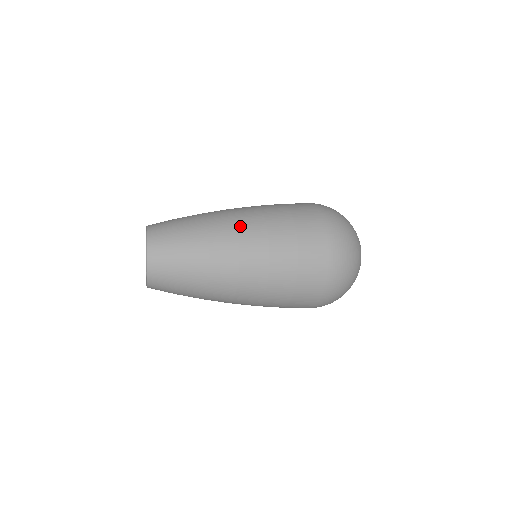
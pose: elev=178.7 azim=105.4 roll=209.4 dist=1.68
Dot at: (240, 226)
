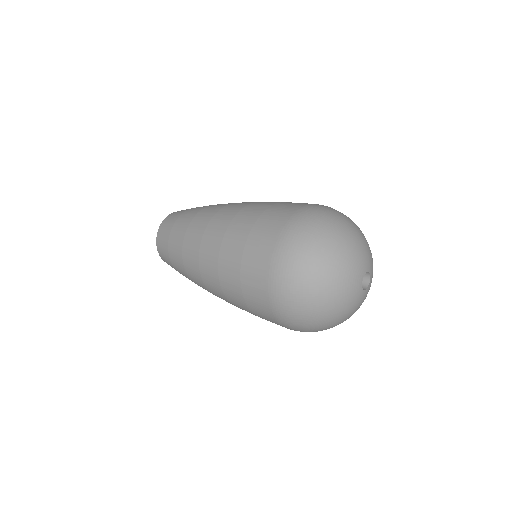
Dot at: (233, 203)
